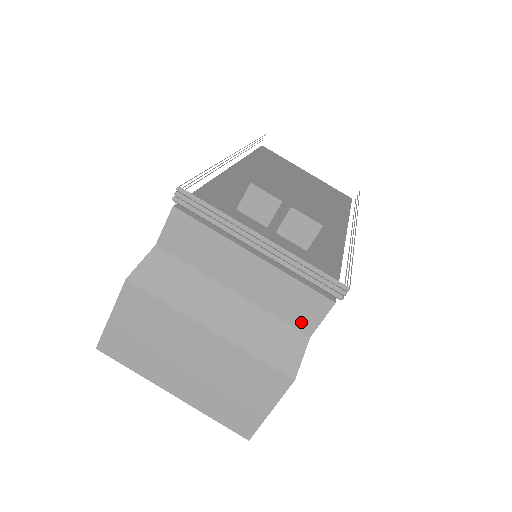
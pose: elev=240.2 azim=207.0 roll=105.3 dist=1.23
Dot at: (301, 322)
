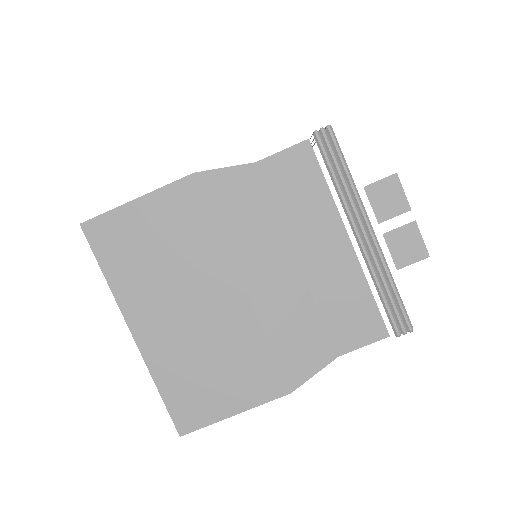
Dot at: (341, 336)
